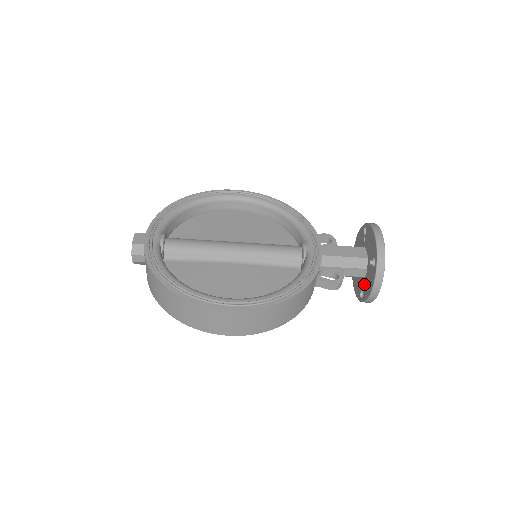
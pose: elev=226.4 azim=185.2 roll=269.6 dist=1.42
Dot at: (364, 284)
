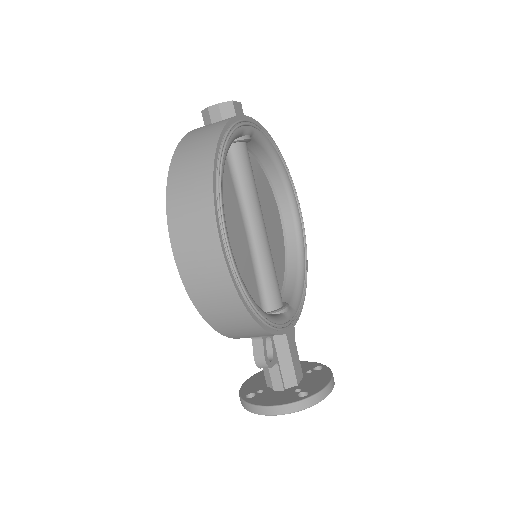
Dot at: (266, 393)
